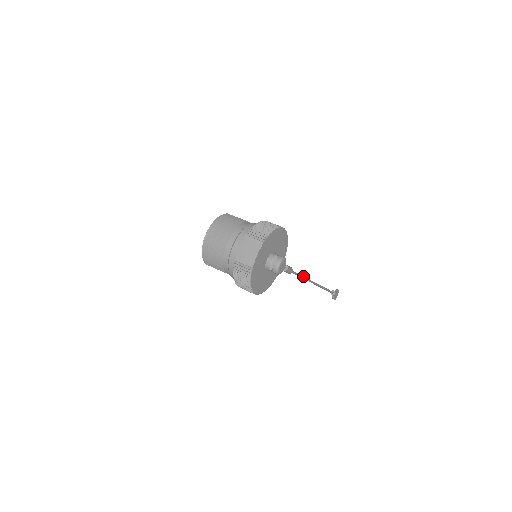
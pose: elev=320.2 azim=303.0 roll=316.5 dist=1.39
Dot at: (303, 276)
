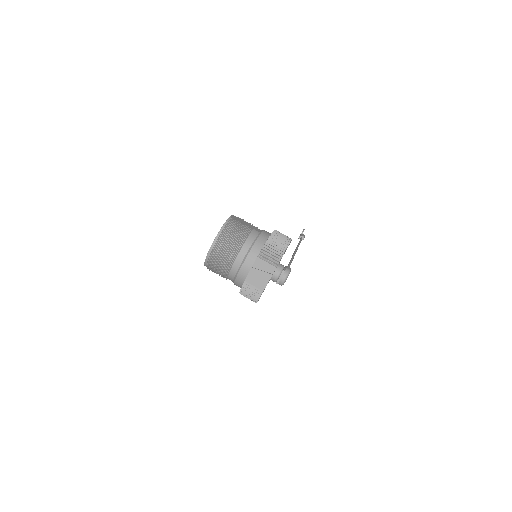
Dot at: (292, 259)
